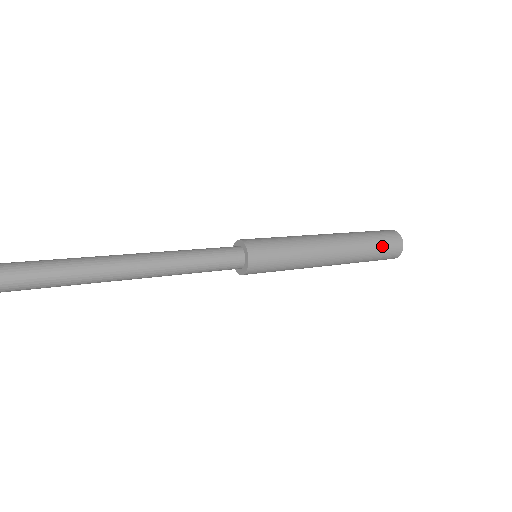
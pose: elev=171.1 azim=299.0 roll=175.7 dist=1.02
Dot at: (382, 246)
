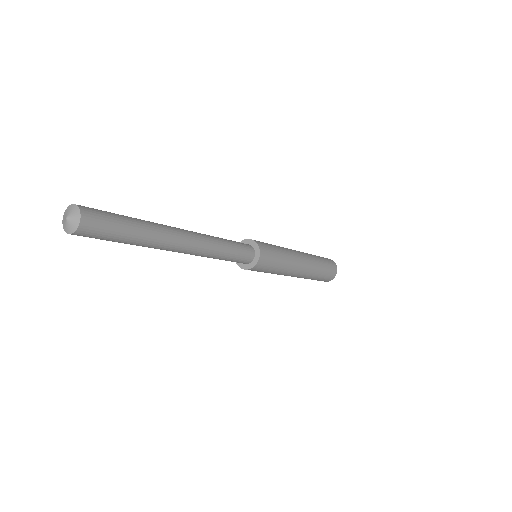
Dot at: (326, 273)
